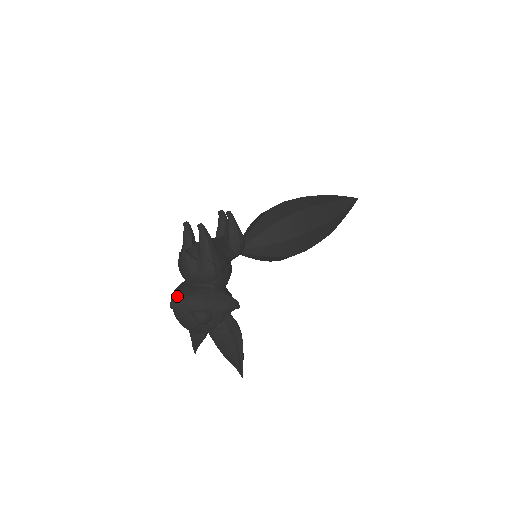
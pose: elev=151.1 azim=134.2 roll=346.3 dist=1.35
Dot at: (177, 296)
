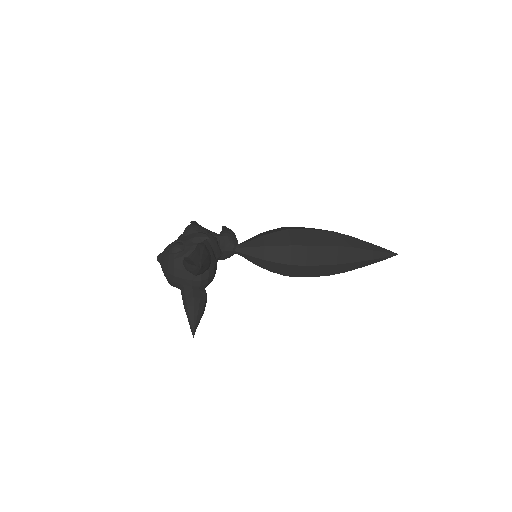
Dot at: occluded
